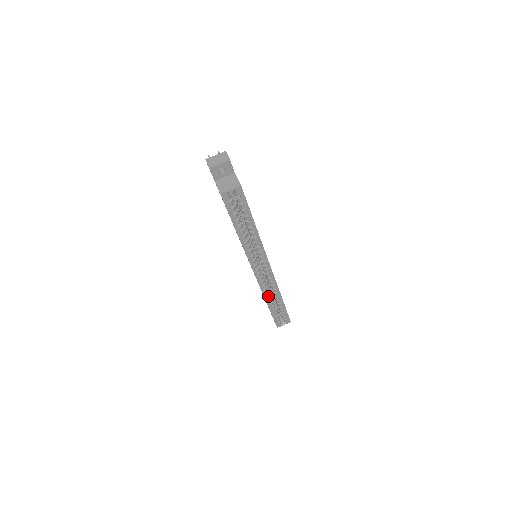
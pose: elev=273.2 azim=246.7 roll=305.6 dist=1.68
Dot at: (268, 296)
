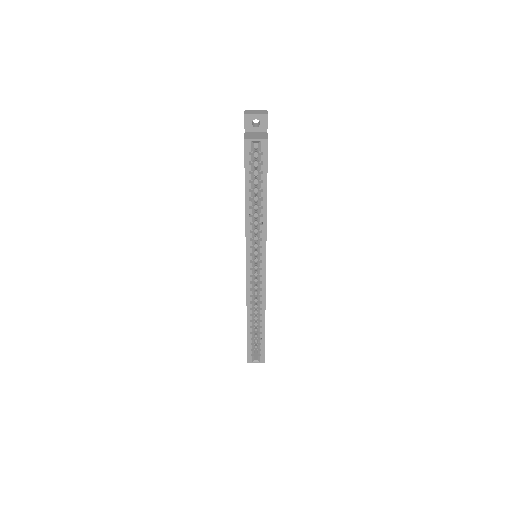
Dot at: (251, 309)
